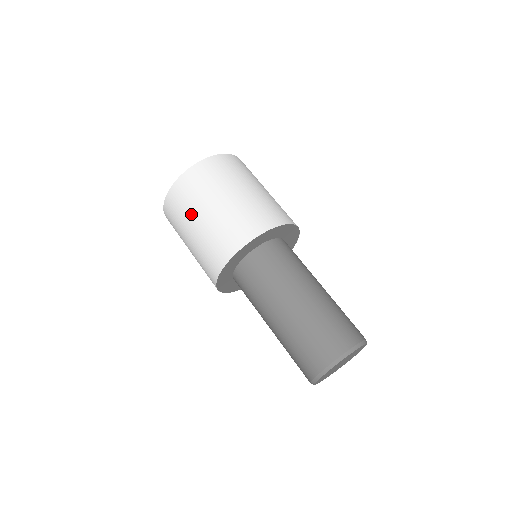
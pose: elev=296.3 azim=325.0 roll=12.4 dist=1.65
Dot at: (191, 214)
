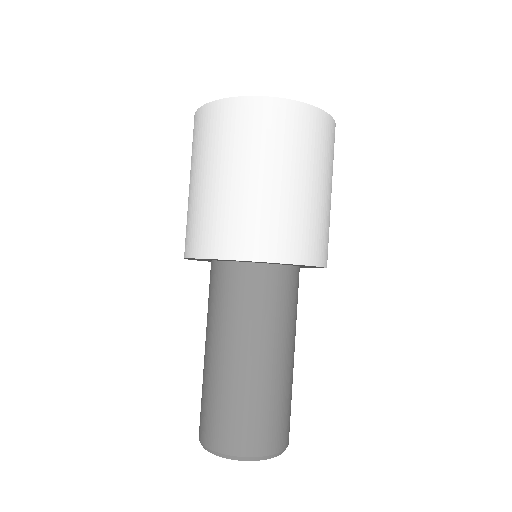
Dot at: occluded
